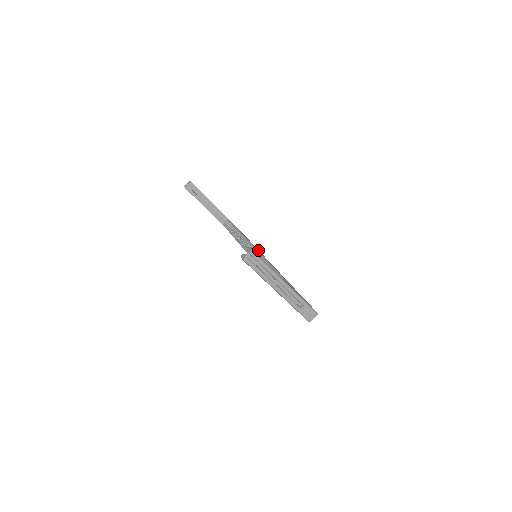
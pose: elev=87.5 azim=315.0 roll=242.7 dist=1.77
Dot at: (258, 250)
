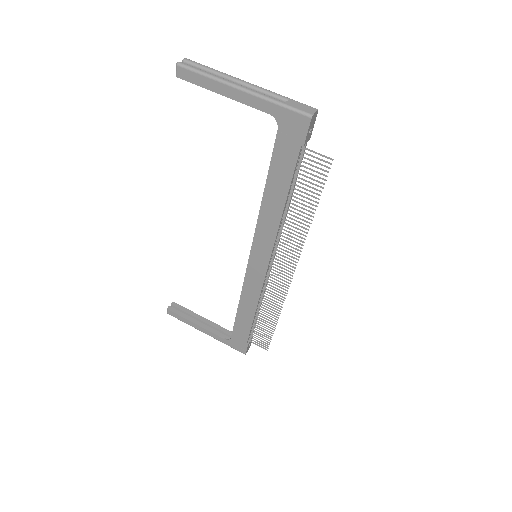
Dot at: occluded
